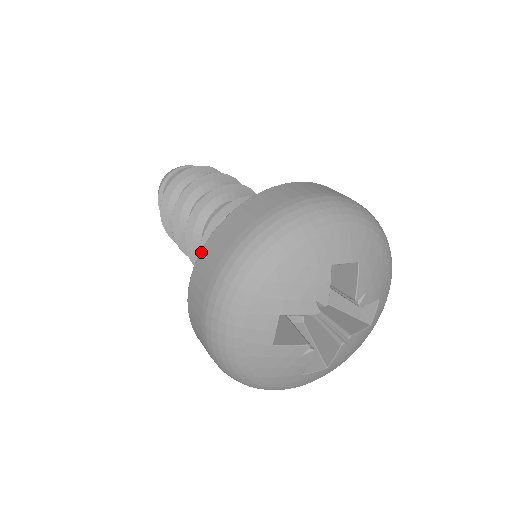
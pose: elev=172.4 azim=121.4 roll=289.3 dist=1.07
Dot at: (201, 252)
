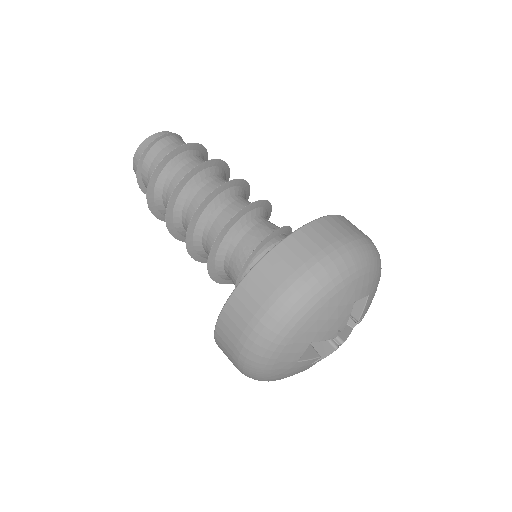
Dot at: (243, 281)
